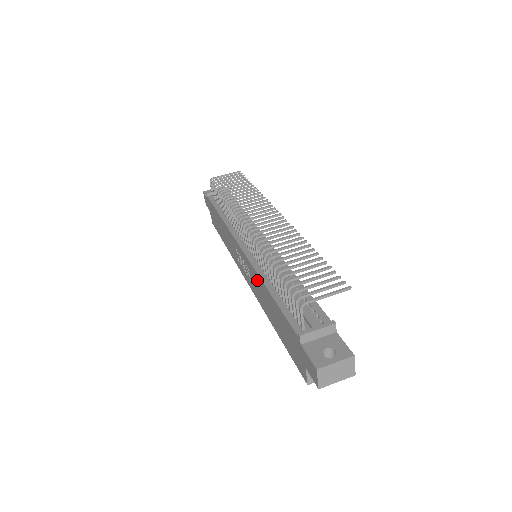
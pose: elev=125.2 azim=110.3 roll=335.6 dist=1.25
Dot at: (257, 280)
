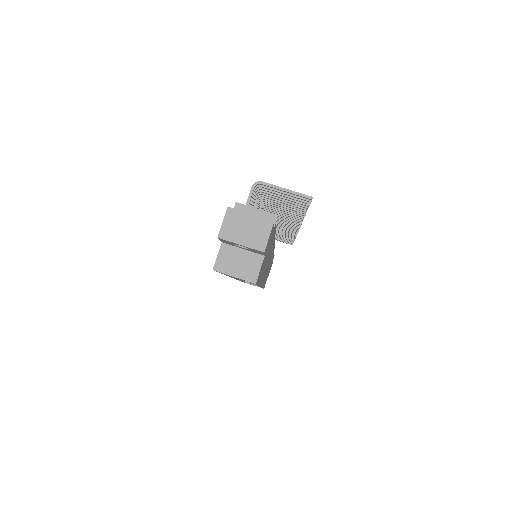
Dot at: occluded
